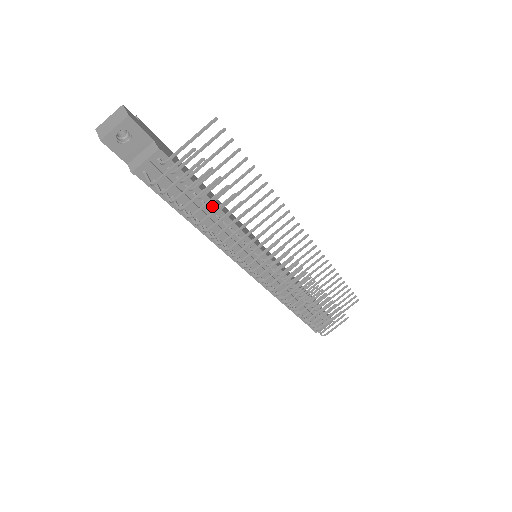
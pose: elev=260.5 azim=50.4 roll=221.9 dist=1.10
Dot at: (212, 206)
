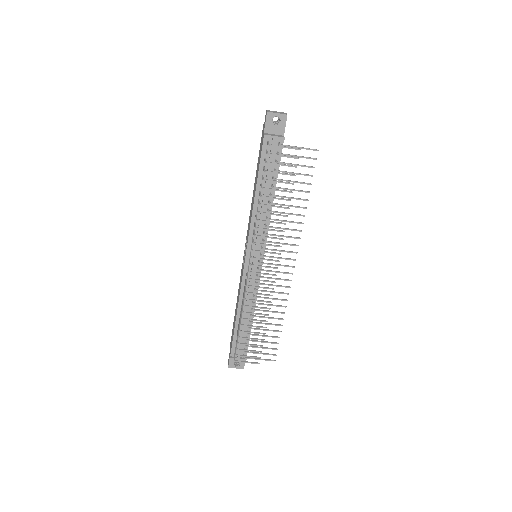
Dot at: (273, 193)
